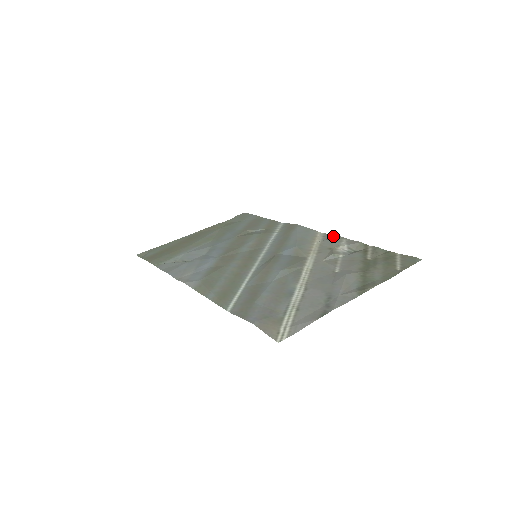
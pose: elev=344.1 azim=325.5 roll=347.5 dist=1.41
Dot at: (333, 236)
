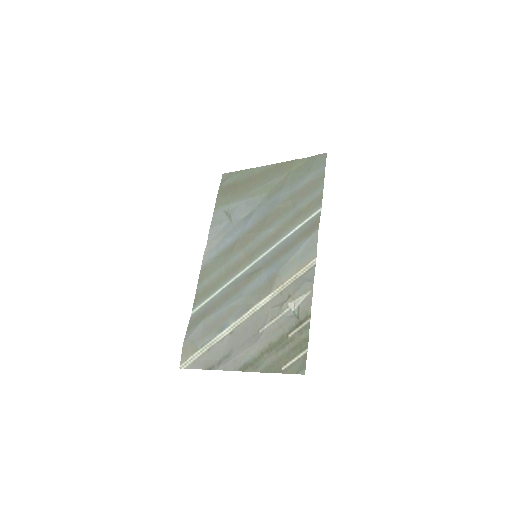
Dot at: (311, 278)
